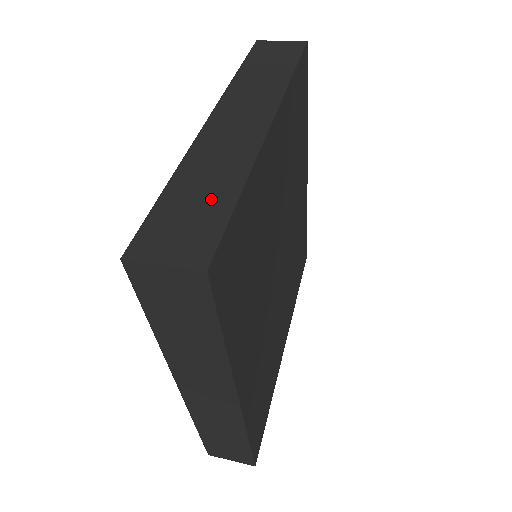
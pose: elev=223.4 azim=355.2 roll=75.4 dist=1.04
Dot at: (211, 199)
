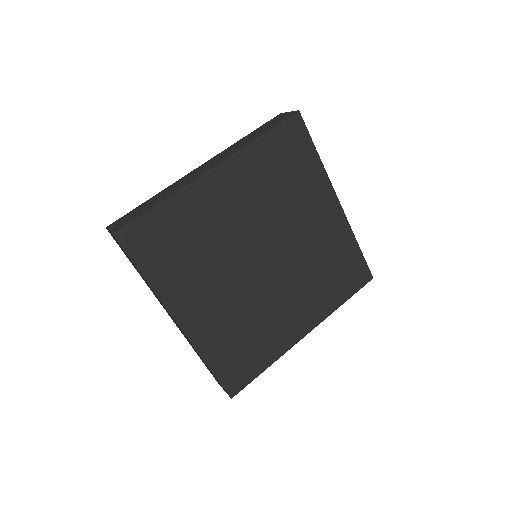
Dot at: (149, 206)
